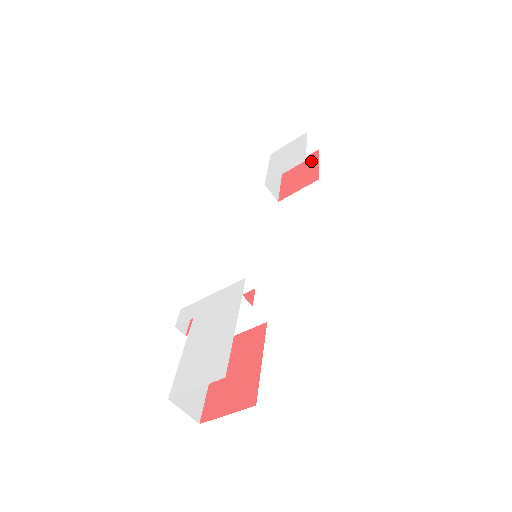
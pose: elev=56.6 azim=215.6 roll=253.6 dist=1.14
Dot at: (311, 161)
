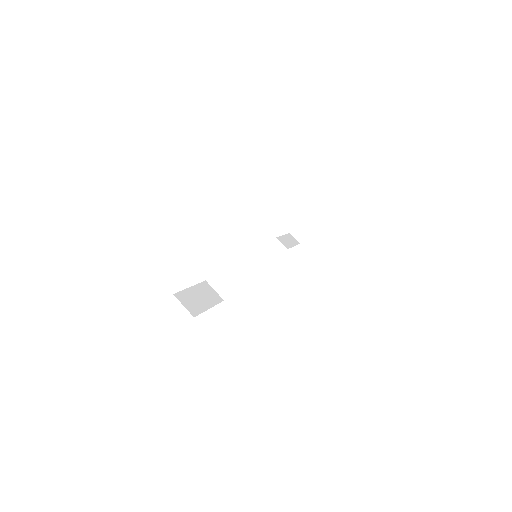
Dot at: occluded
